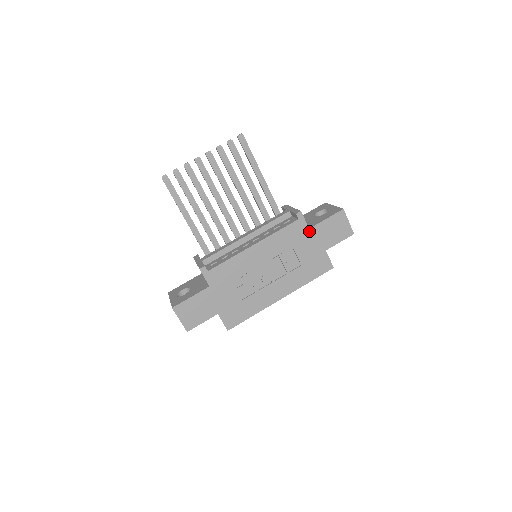
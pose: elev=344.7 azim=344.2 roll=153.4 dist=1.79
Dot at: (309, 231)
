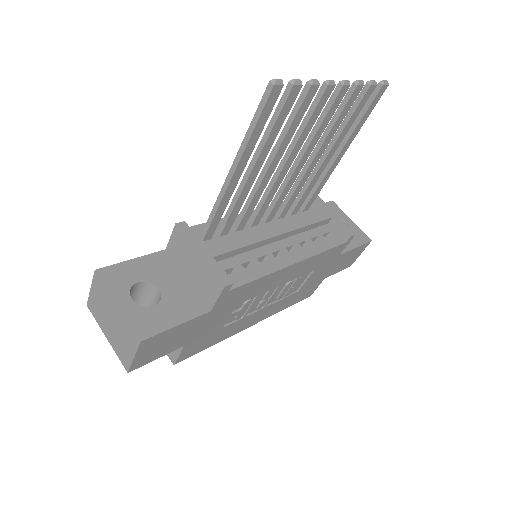
Dot at: (337, 257)
